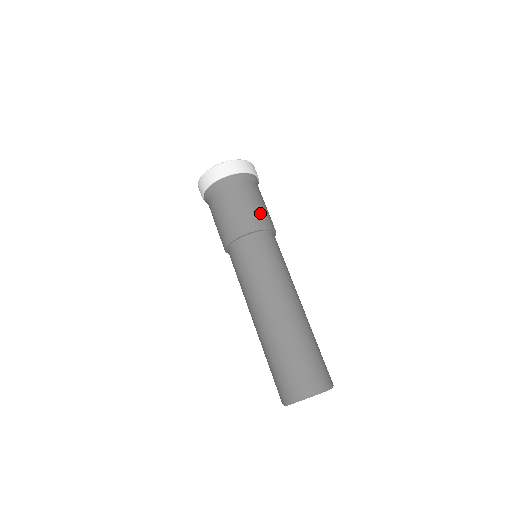
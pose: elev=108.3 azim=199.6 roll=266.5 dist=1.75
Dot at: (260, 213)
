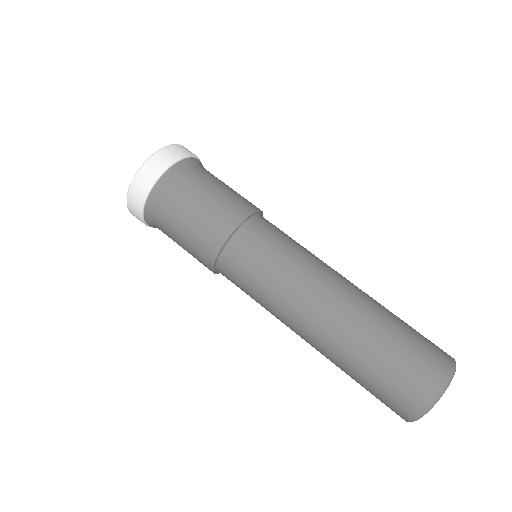
Dot at: (220, 207)
